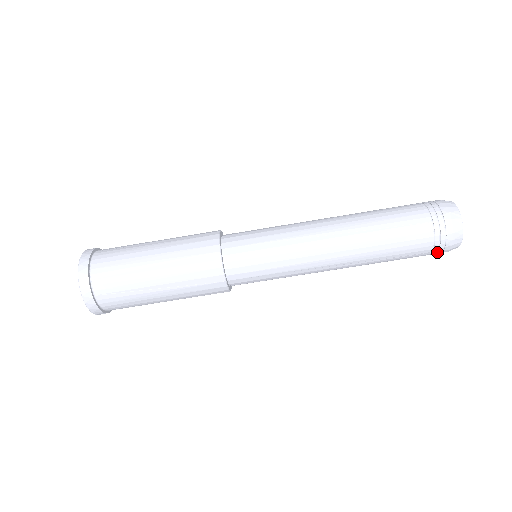
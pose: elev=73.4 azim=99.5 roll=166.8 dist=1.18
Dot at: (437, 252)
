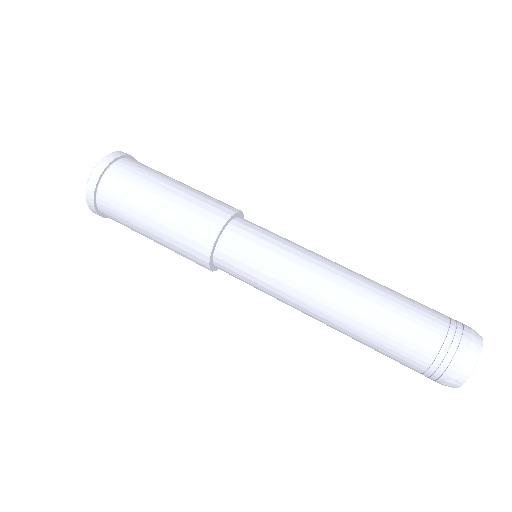
Dot at: (447, 352)
